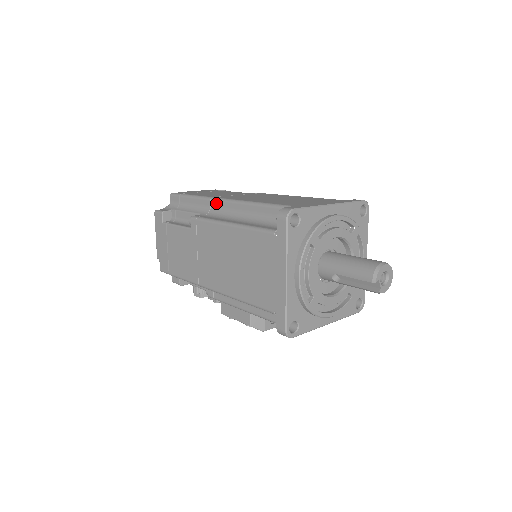
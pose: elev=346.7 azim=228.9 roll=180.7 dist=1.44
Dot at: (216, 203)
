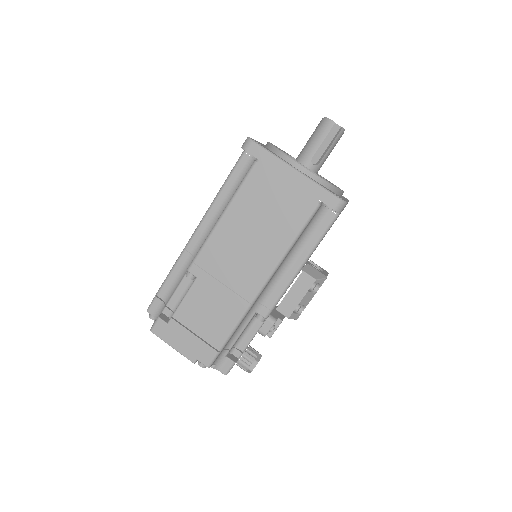
Dot at: (192, 243)
